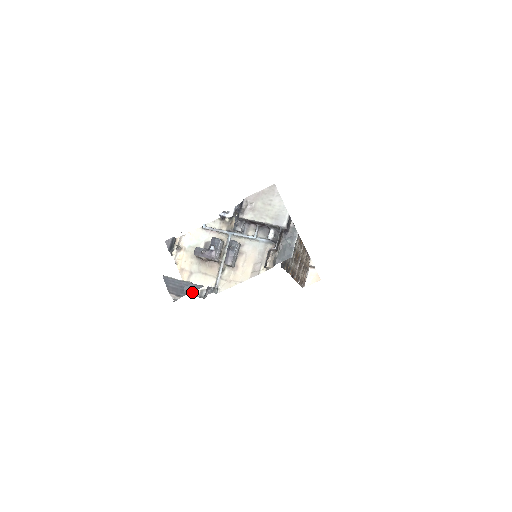
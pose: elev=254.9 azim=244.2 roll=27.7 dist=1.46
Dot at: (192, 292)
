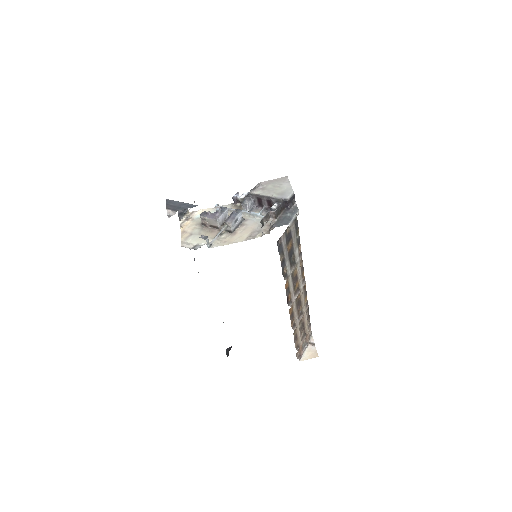
Dot at: (186, 246)
